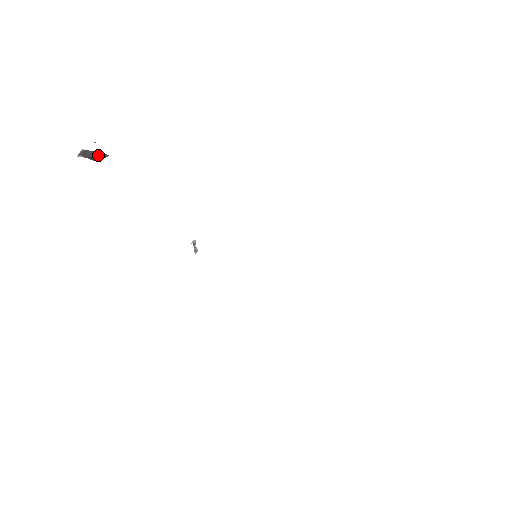
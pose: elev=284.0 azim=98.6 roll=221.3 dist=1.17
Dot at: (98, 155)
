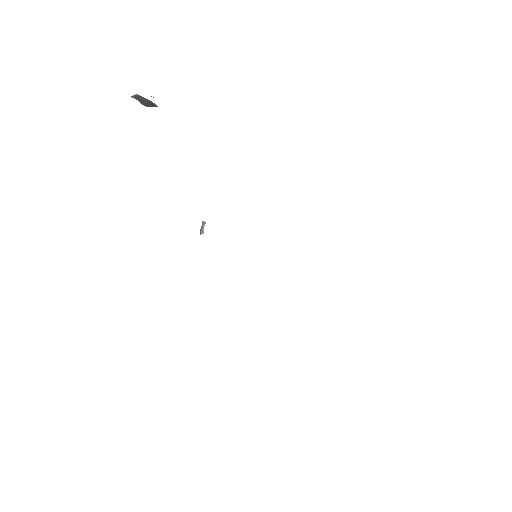
Dot at: (149, 103)
